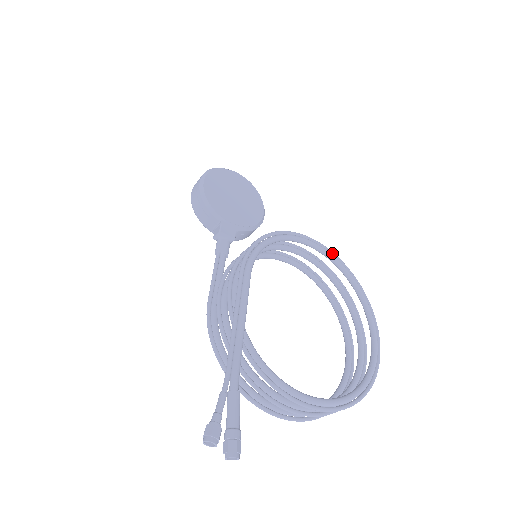
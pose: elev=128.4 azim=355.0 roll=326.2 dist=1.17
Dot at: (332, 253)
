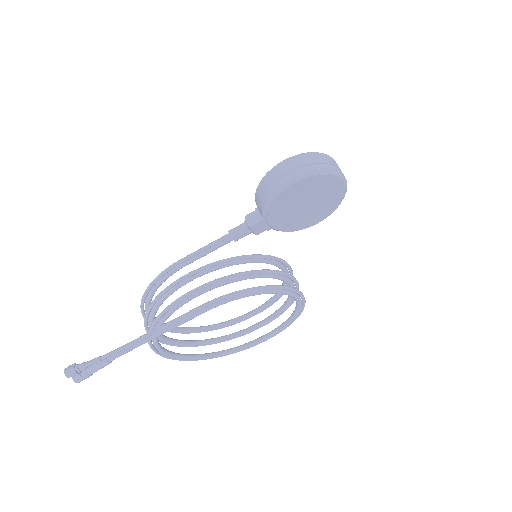
Dot at: (304, 302)
